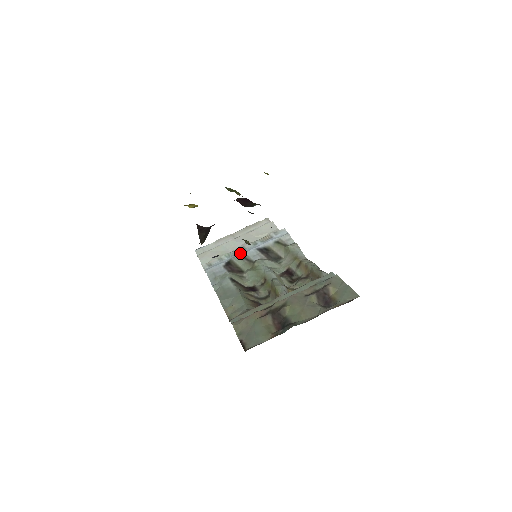
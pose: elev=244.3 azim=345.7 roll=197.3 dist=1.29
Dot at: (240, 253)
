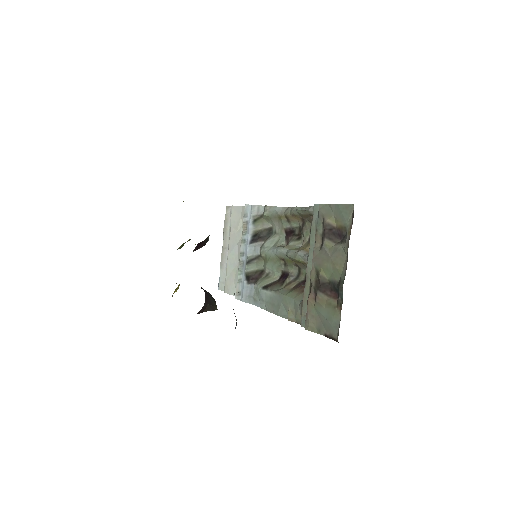
Dot at: (244, 261)
